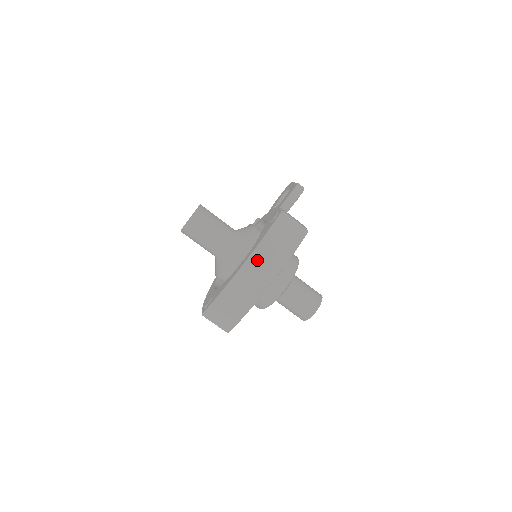
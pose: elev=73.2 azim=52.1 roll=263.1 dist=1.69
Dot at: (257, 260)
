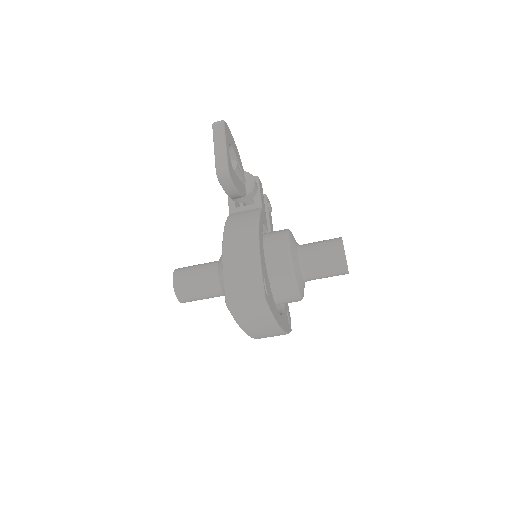
Dot at: (252, 331)
